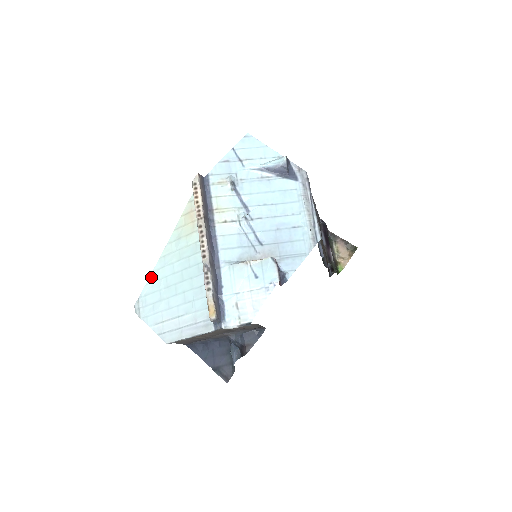
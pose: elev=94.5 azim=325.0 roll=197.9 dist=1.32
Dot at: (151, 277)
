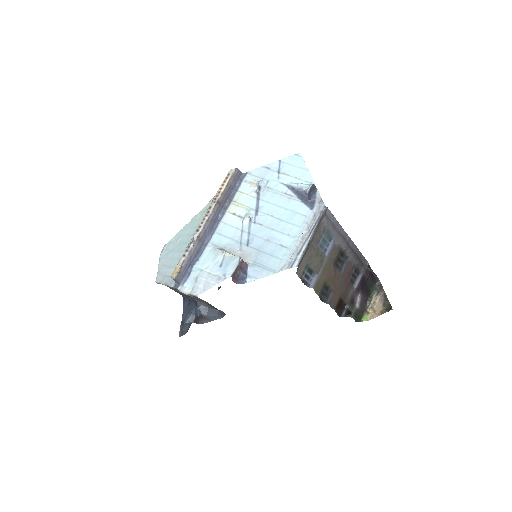
Dot at: (180, 231)
